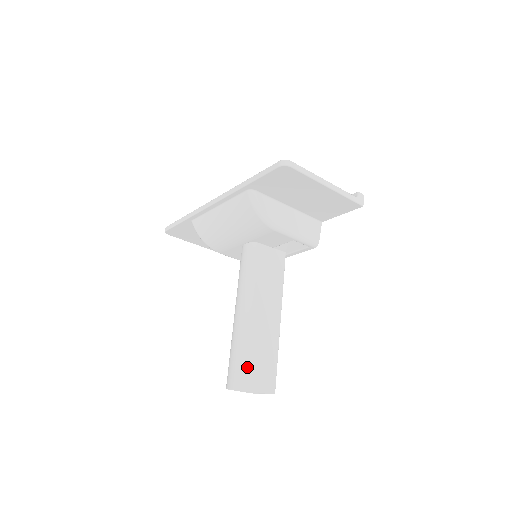
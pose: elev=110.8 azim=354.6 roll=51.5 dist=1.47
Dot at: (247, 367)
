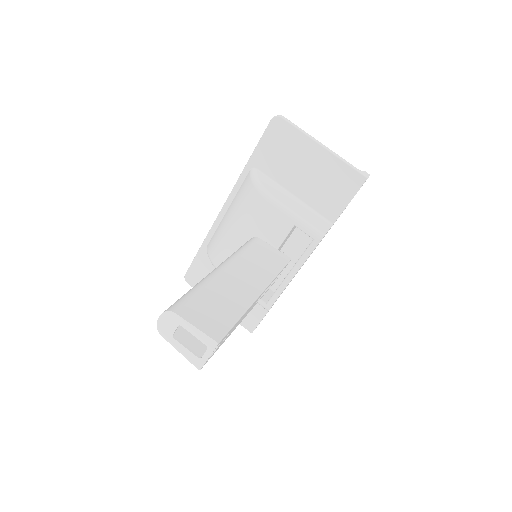
Dot at: (191, 299)
